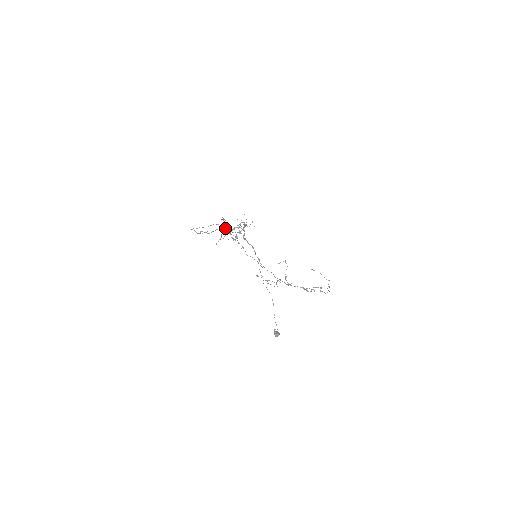
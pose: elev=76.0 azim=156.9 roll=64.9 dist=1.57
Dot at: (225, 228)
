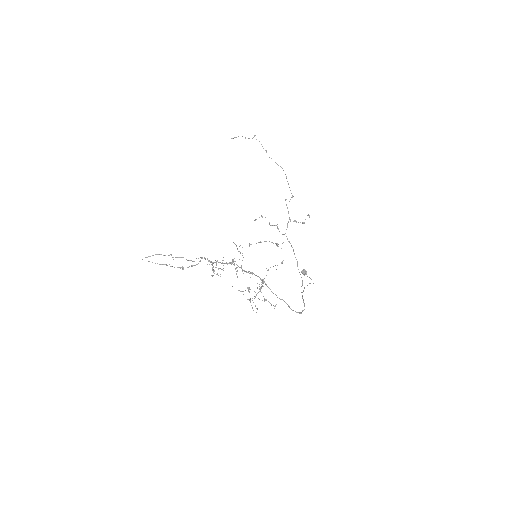
Dot at: occluded
